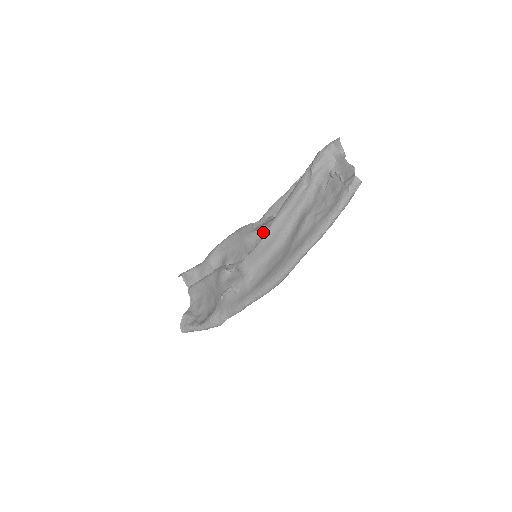
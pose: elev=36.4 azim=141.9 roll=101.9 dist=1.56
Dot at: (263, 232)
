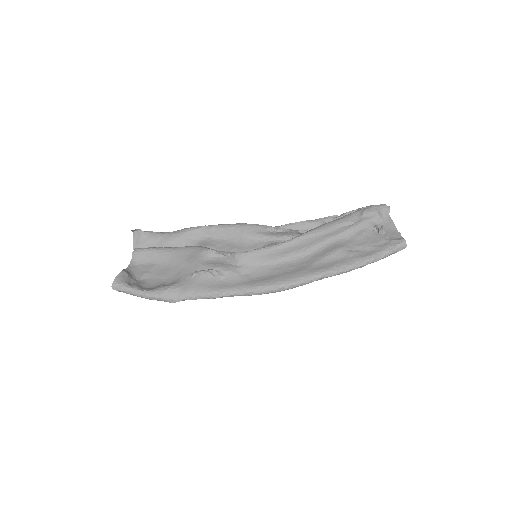
Dot at: (271, 240)
